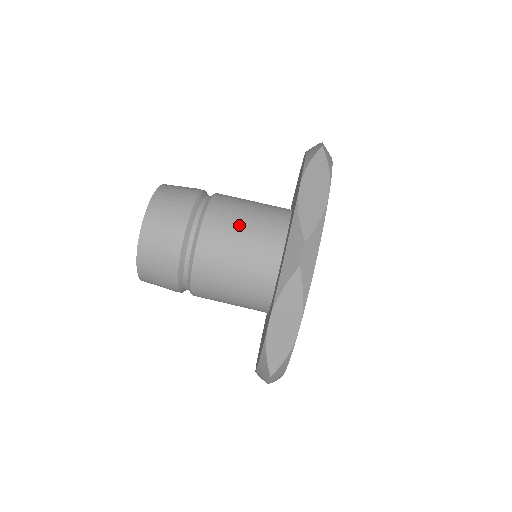
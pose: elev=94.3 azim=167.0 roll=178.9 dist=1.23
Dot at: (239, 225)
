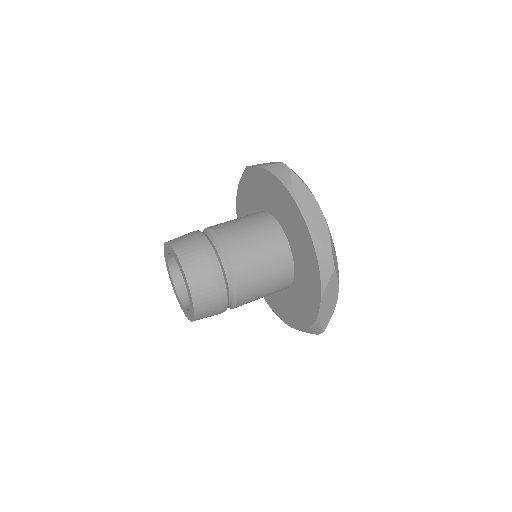
Dot at: (255, 250)
